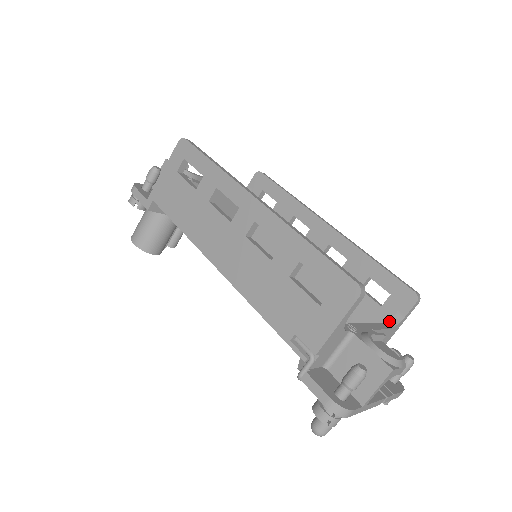
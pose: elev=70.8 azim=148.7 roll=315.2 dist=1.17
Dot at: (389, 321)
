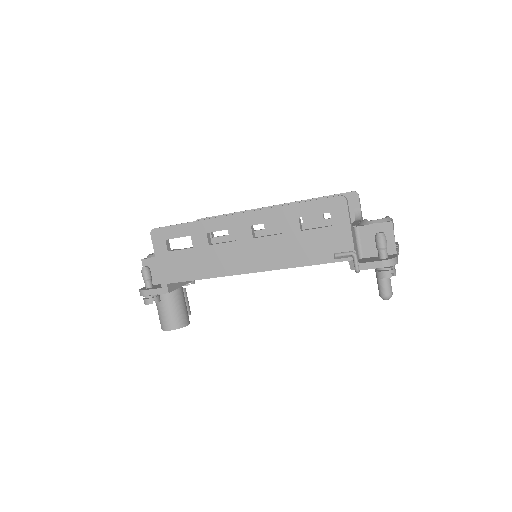
Dot at: (356, 218)
